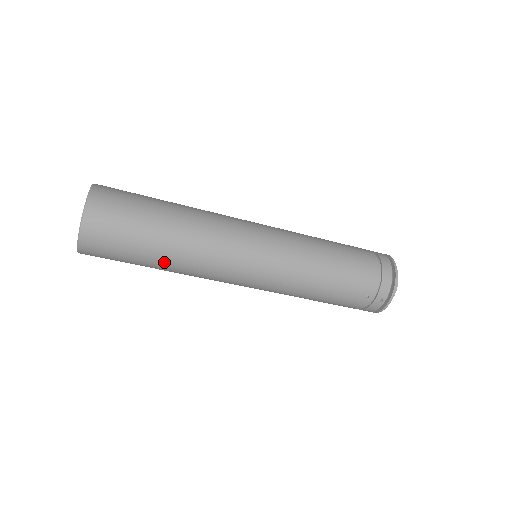
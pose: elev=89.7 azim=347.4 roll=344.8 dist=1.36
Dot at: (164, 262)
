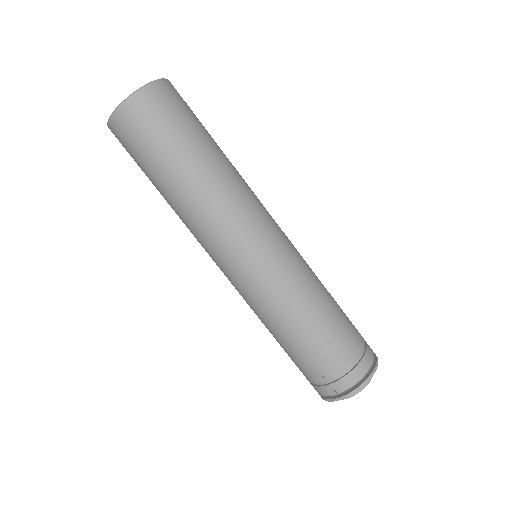
Dot at: (169, 192)
